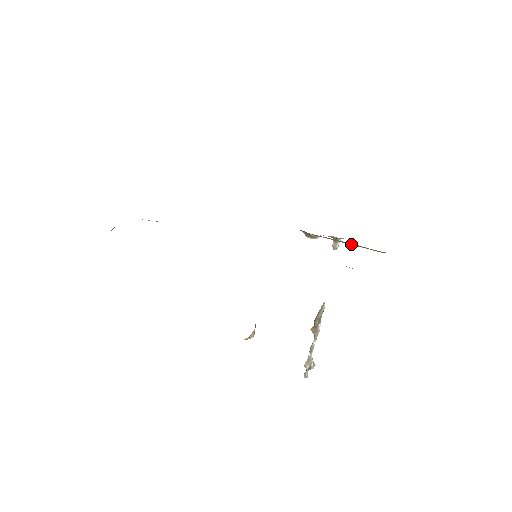
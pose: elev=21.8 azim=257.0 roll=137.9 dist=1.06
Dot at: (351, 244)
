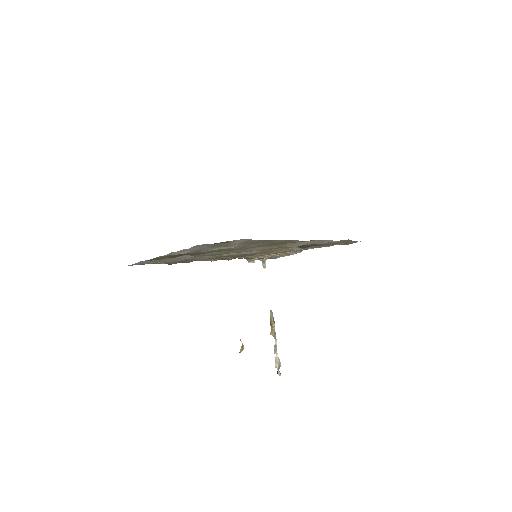
Dot at: (280, 255)
